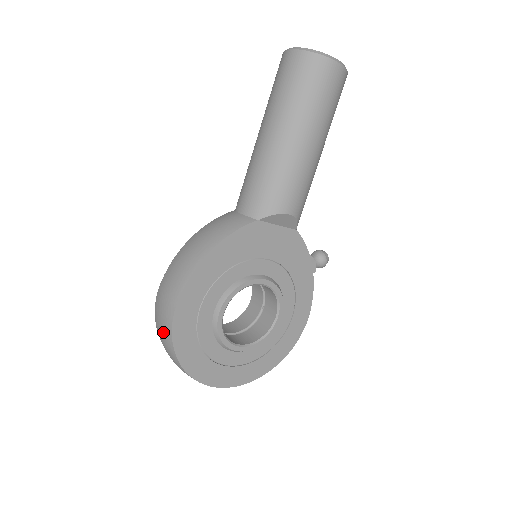
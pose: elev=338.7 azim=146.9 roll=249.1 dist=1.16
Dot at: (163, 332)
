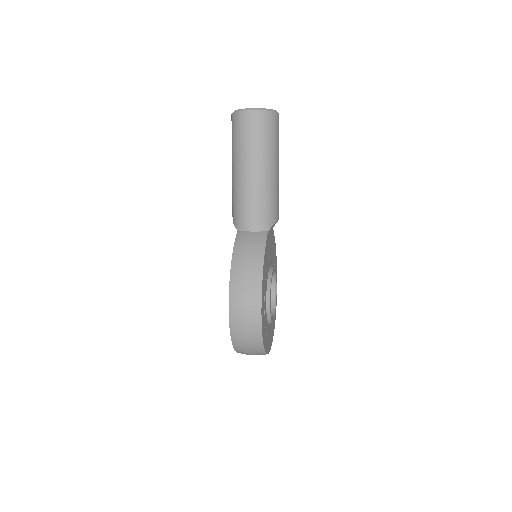
Dot at: (250, 333)
